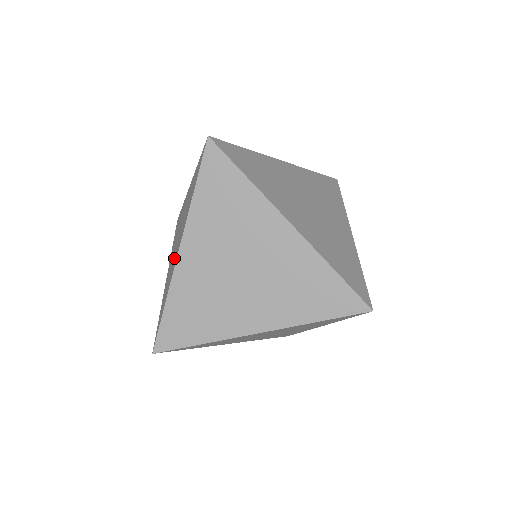
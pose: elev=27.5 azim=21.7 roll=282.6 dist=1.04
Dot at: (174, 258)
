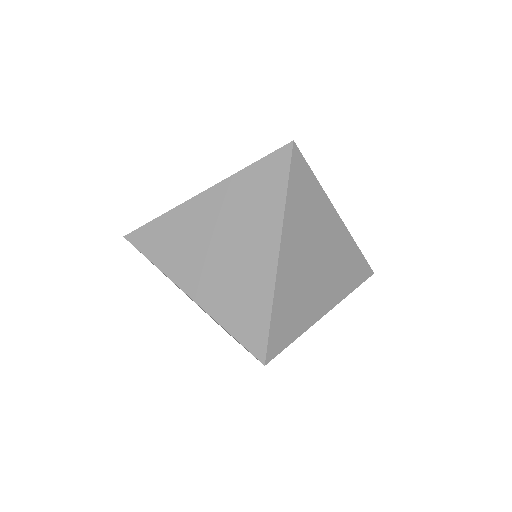
Dot at: (245, 265)
